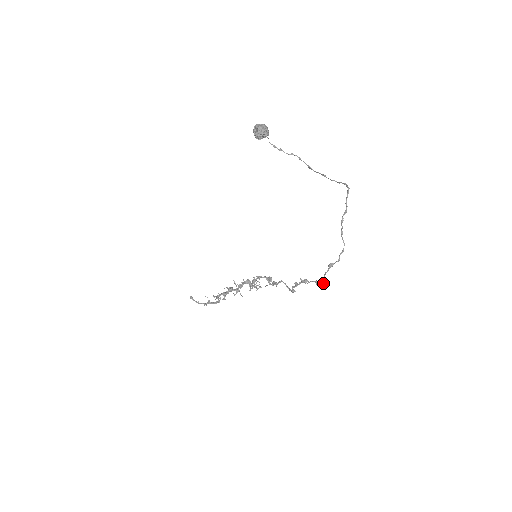
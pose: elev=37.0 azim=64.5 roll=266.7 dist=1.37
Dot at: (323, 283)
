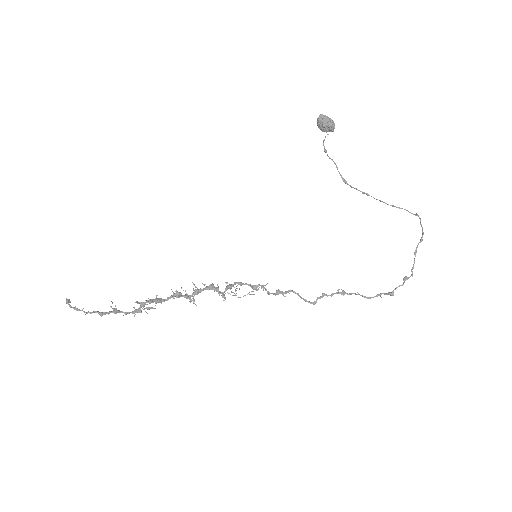
Dot at: occluded
